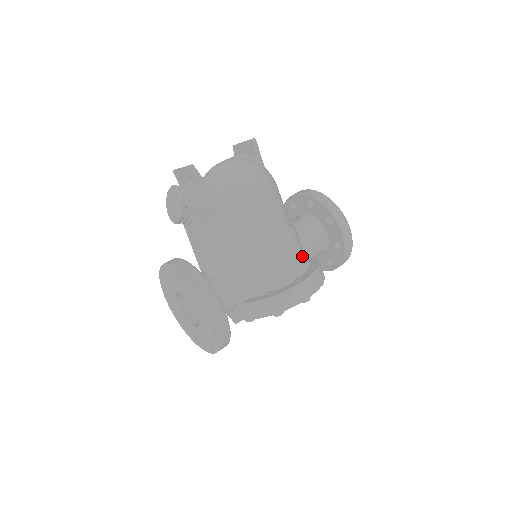
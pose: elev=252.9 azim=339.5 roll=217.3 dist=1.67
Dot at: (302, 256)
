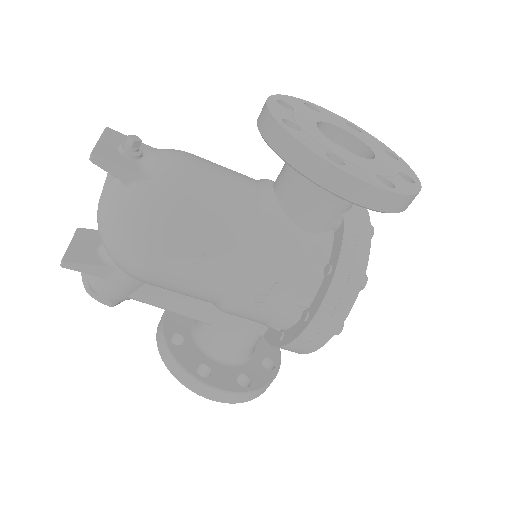
Dot at: (301, 268)
